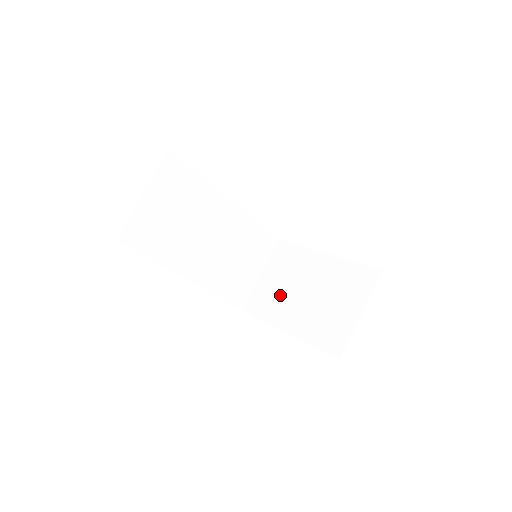
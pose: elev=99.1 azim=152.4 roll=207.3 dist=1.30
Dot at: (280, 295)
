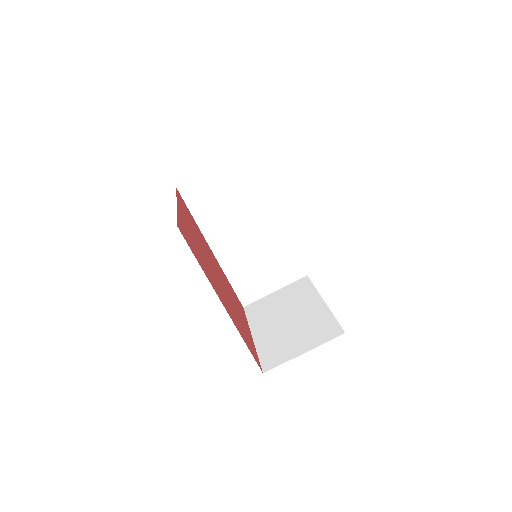
Dot at: (272, 311)
